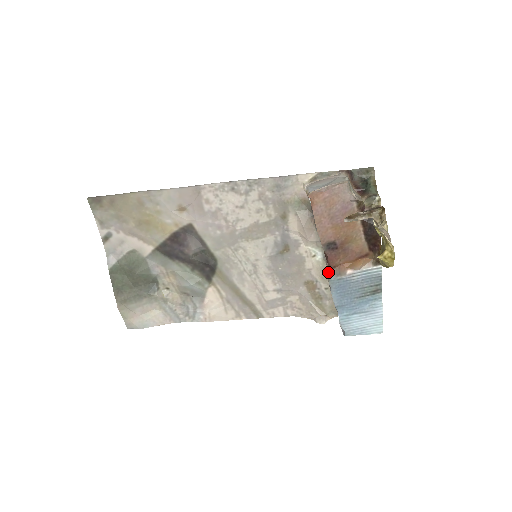
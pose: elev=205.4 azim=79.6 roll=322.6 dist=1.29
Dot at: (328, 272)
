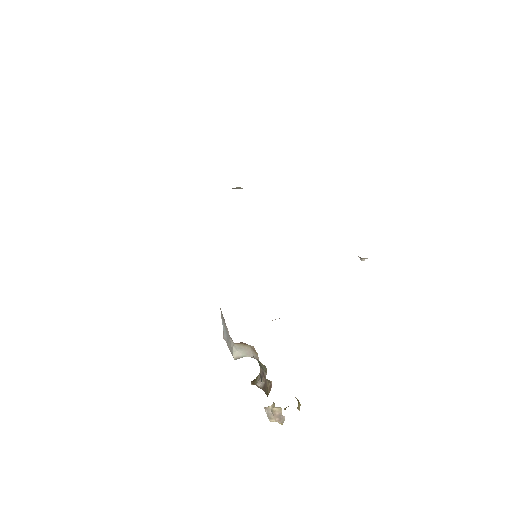
Dot at: occluded
